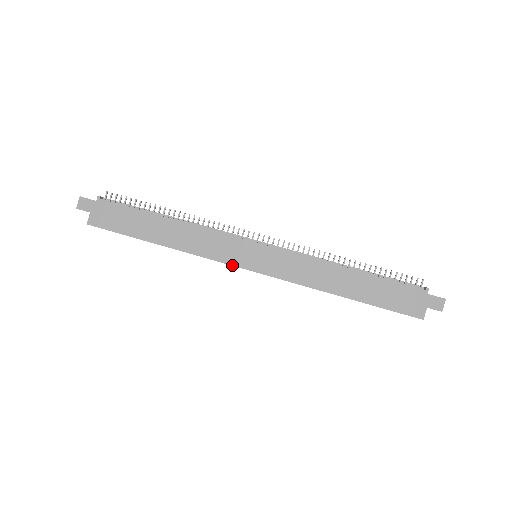
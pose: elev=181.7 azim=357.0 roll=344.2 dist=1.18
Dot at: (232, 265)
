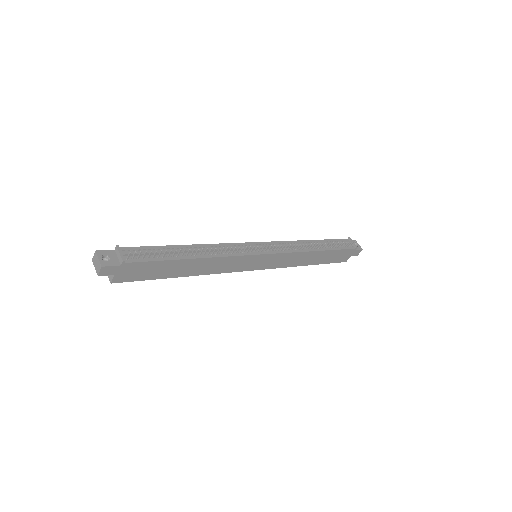
Dot at: (240, 271)
